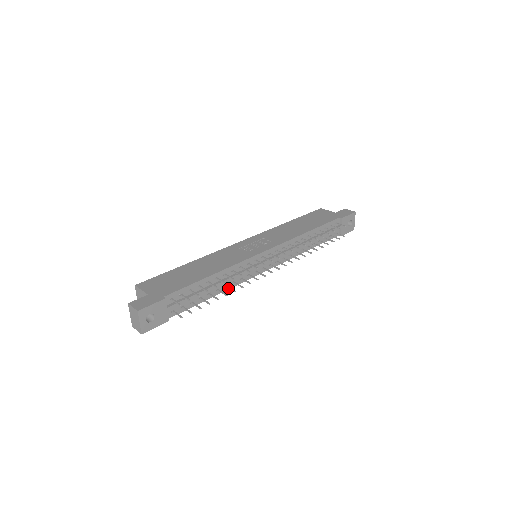
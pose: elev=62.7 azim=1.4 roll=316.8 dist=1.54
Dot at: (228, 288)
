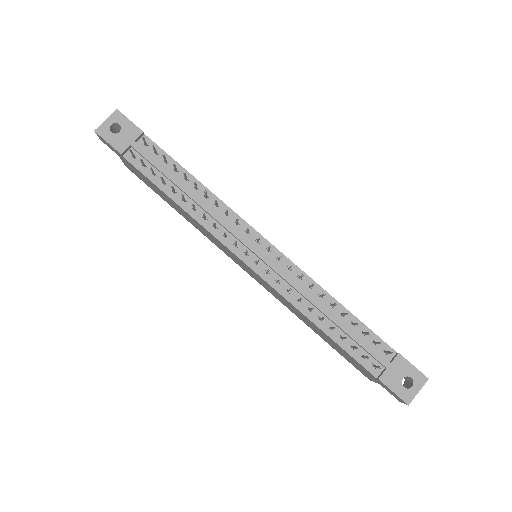
Dot at: (193, 207)
